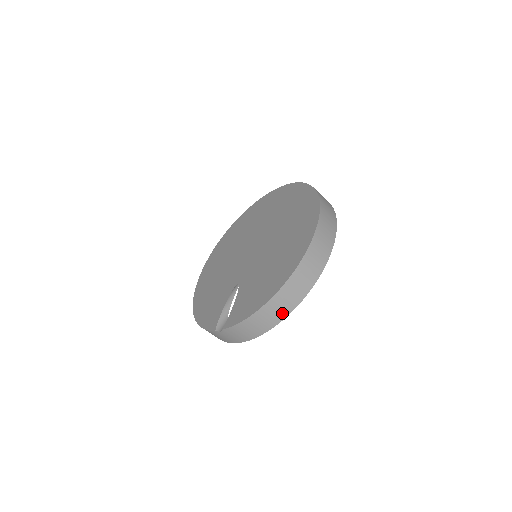
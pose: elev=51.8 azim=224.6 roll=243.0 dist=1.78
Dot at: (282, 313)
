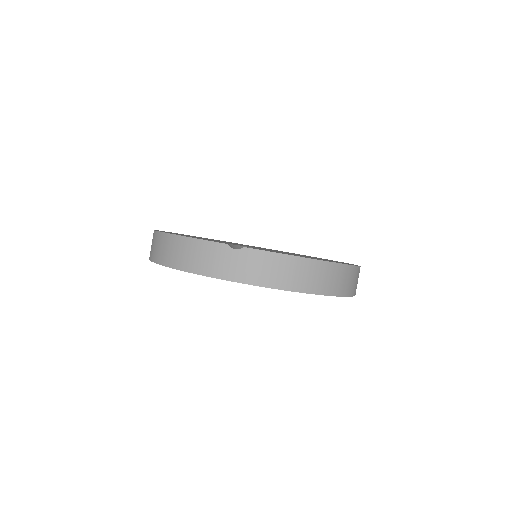
Dot at: (316, 286)
